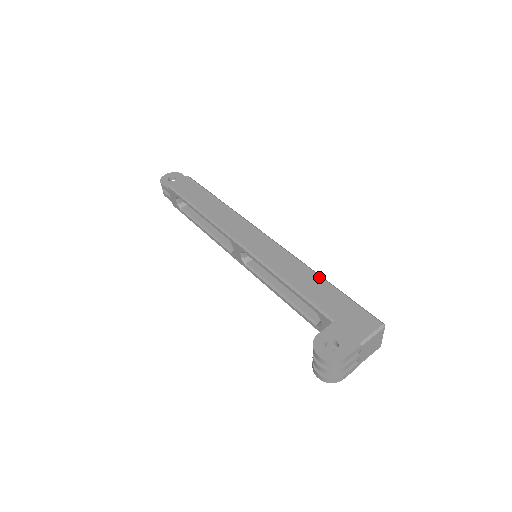
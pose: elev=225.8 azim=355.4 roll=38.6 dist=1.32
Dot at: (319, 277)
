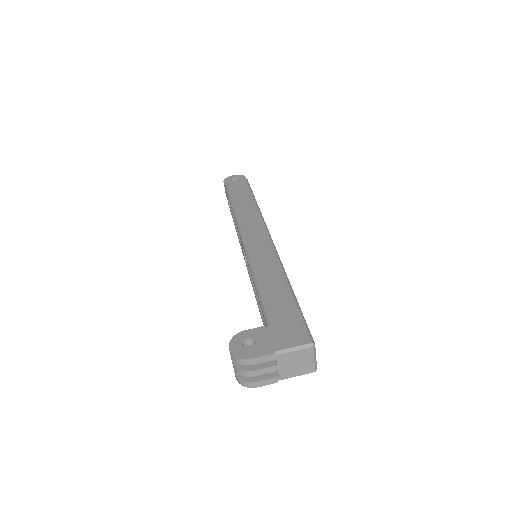
Dot at: (287, 284)
